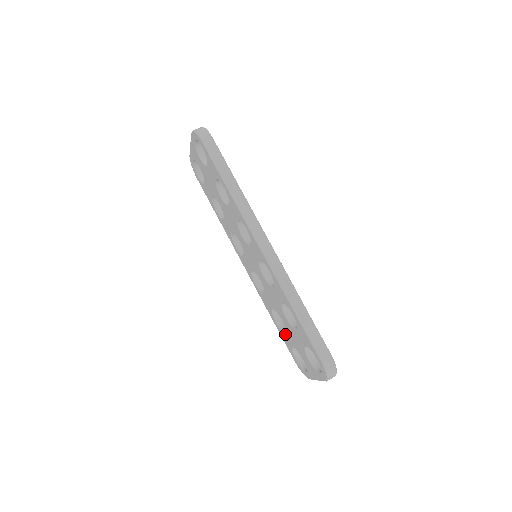
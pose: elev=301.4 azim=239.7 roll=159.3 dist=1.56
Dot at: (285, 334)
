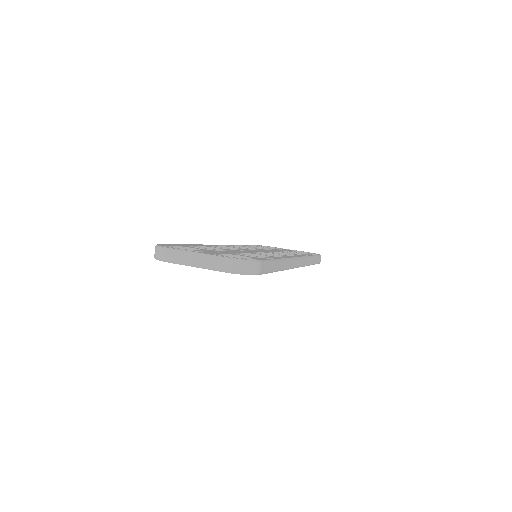
Dot at: occluded
